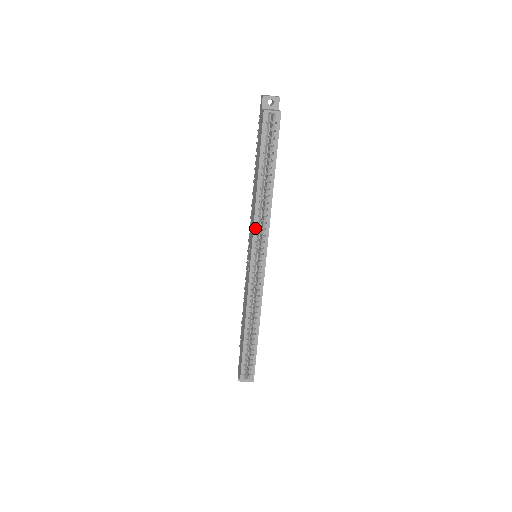
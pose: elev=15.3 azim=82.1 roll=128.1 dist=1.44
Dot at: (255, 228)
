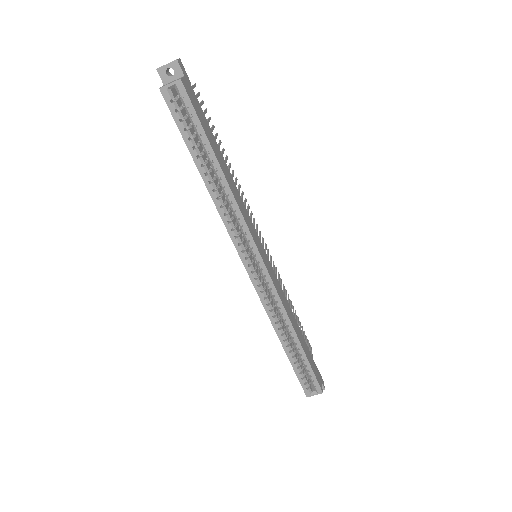
Dot at: (229, 230)
